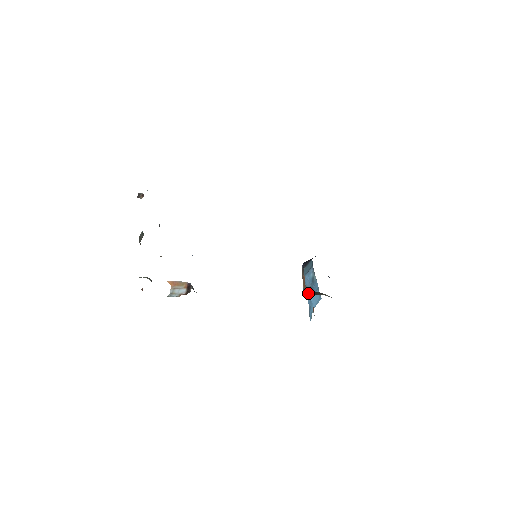
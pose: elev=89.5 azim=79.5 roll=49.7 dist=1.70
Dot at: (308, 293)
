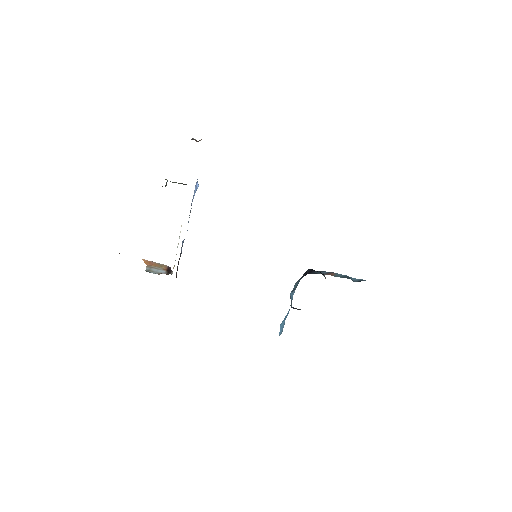
Dot at: (294, 308)
